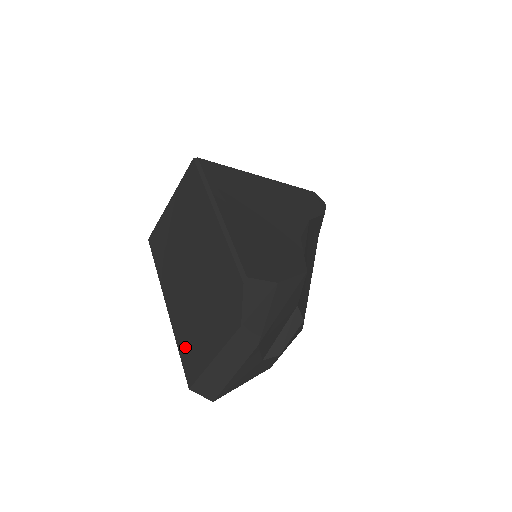
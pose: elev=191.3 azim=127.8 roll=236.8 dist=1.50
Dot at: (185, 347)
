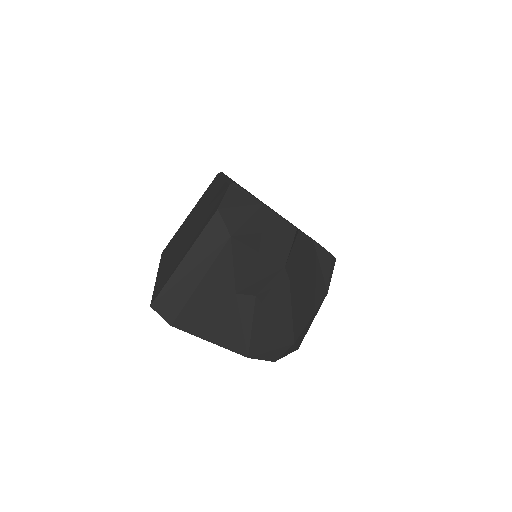
Dot at: (161, 280)
